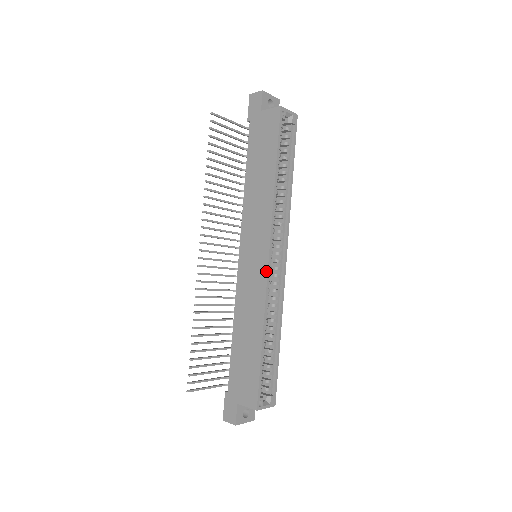
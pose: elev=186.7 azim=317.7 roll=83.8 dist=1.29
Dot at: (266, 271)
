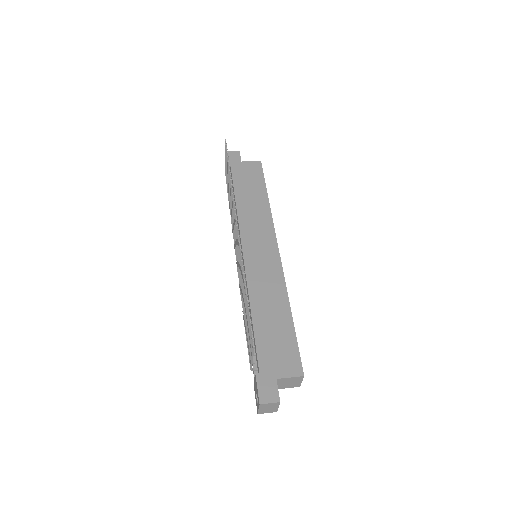
Dot at: (279, 260)
